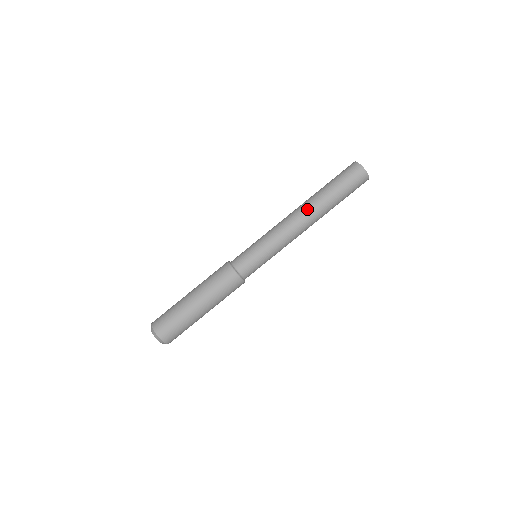
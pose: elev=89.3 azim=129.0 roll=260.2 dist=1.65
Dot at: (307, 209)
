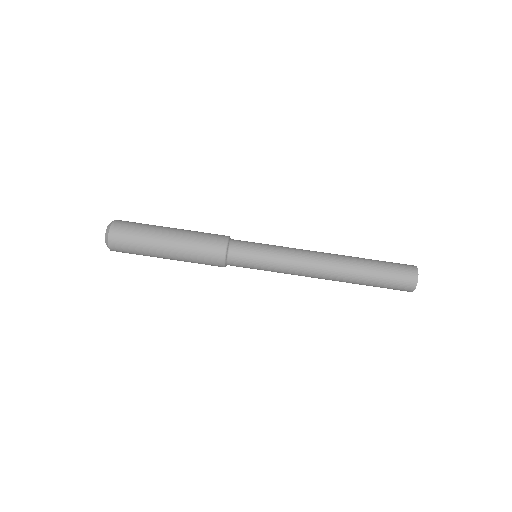
Dot at: (337, 254)
